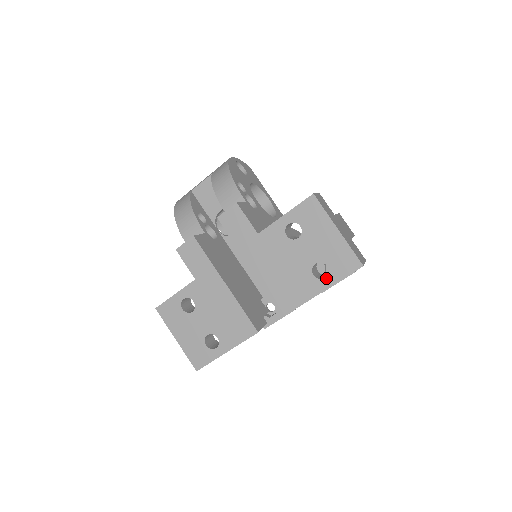
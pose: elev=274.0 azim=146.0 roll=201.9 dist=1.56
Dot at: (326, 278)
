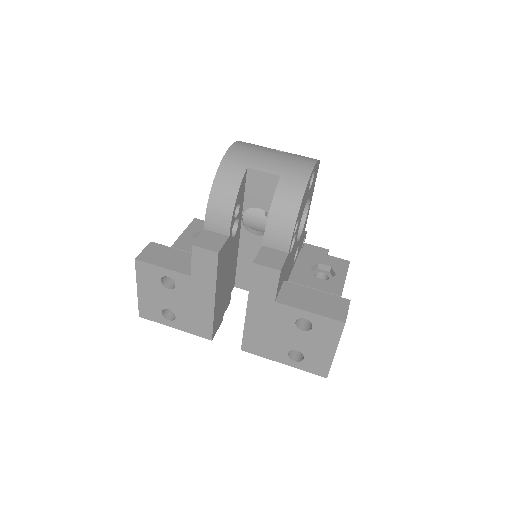
Dot at: (295, 362)
